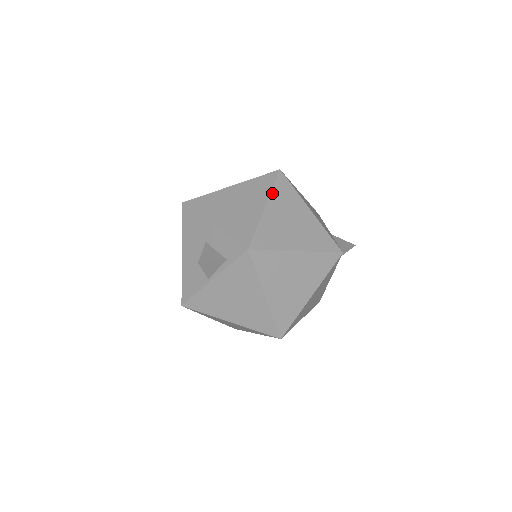
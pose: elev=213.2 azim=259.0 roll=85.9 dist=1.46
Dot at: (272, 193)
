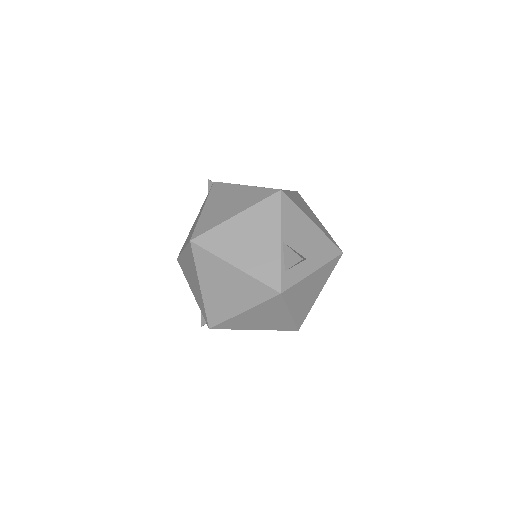
Dot at: (197, 270)
